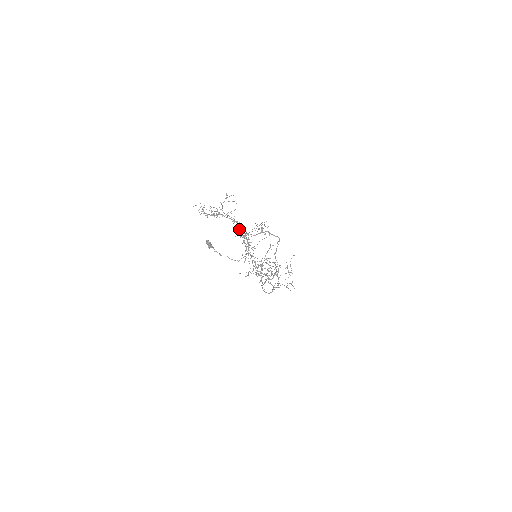
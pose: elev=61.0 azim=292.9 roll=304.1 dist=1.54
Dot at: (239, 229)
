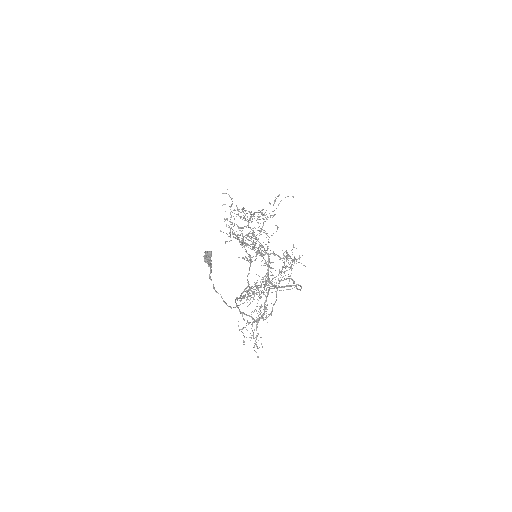
Dot at: (264, 284)
